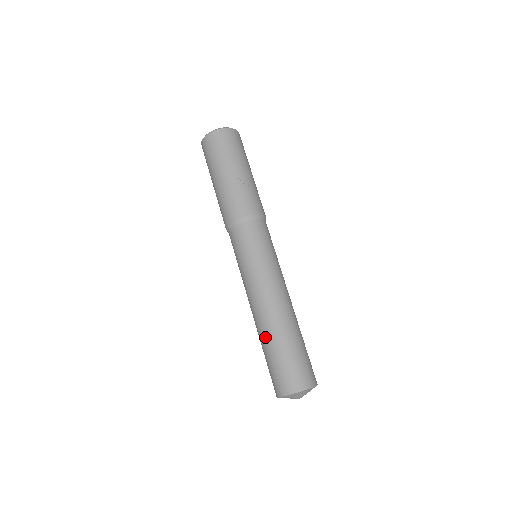
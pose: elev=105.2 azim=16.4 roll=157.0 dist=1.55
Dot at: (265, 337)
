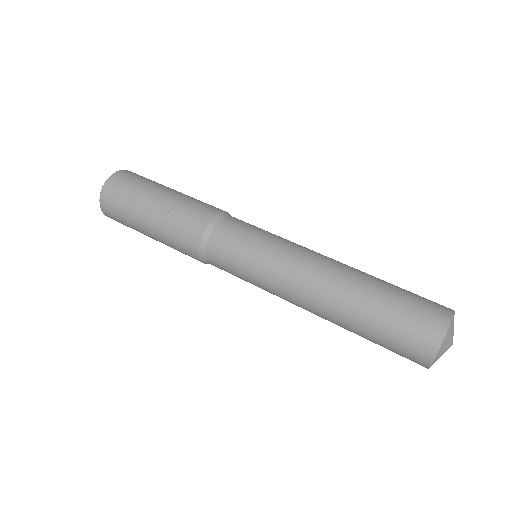
Dot at: (345, 328)
